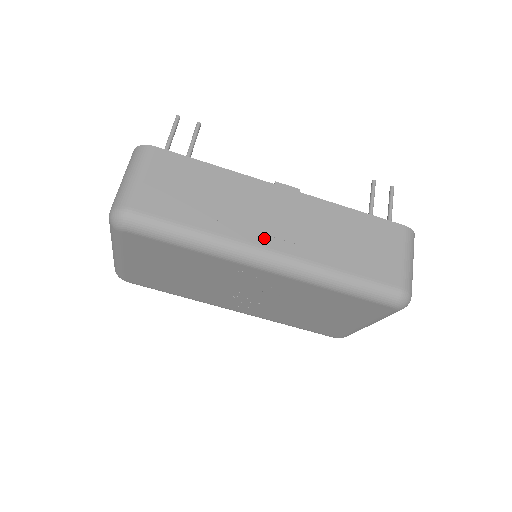
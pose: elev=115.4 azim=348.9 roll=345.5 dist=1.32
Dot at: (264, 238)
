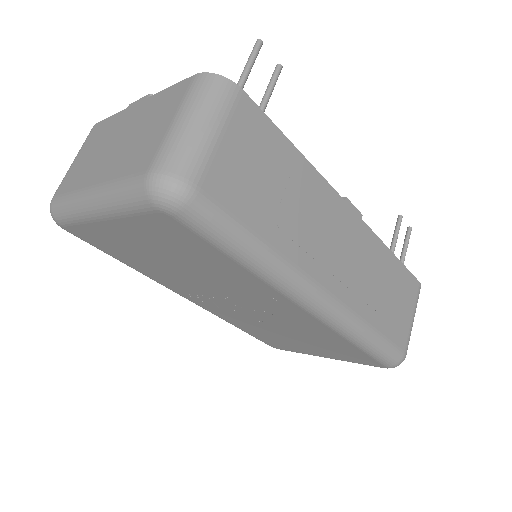
Dot at: (324, 273)
